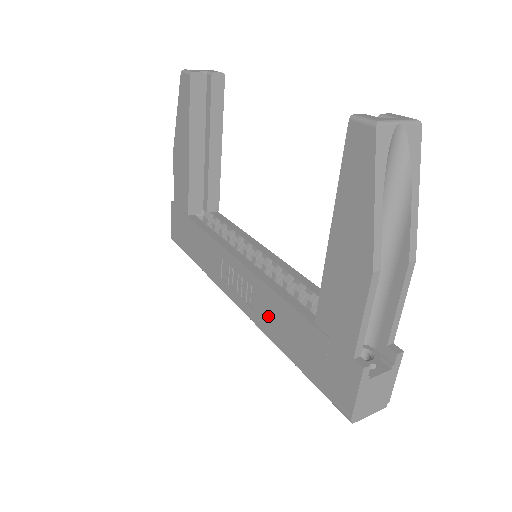
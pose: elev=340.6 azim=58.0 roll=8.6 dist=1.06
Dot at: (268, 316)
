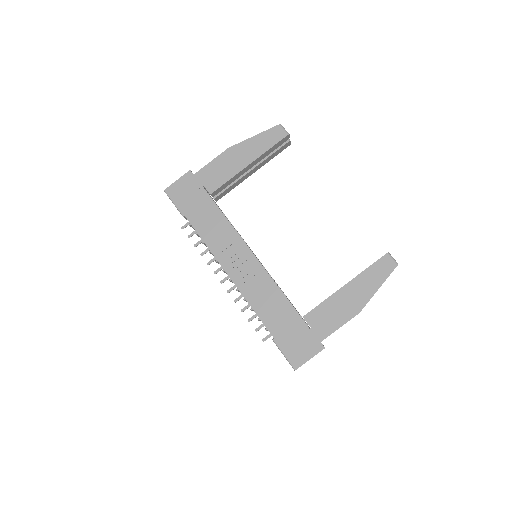
Dot at: (261, 296)
